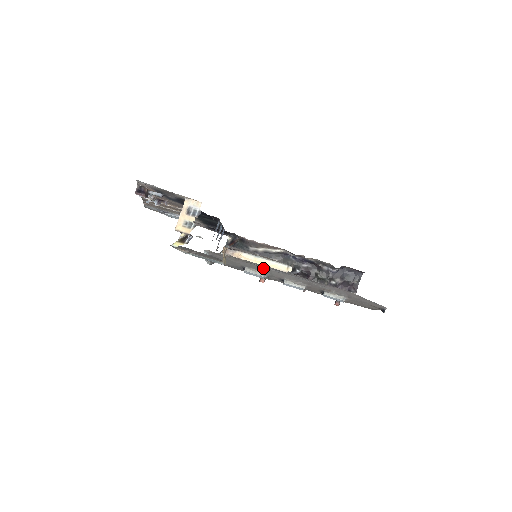
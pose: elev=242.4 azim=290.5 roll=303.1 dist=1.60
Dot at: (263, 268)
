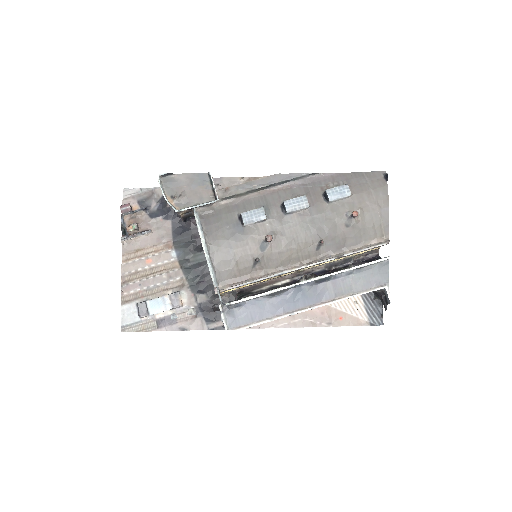
Dot at: (257, 201)
